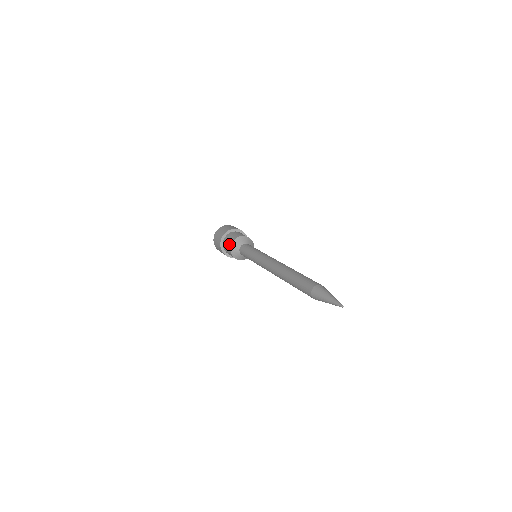
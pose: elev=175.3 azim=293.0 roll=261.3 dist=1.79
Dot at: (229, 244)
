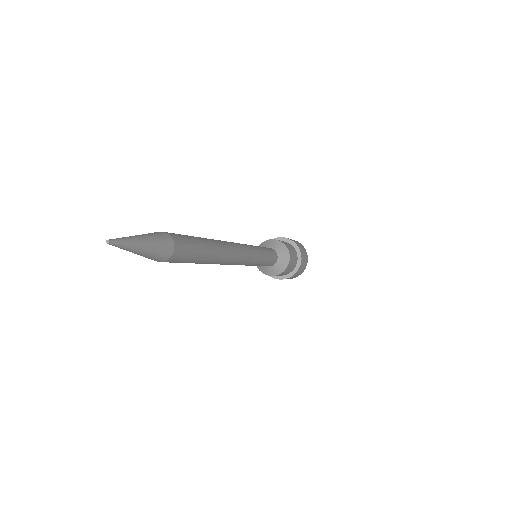
Dot at: occluded
